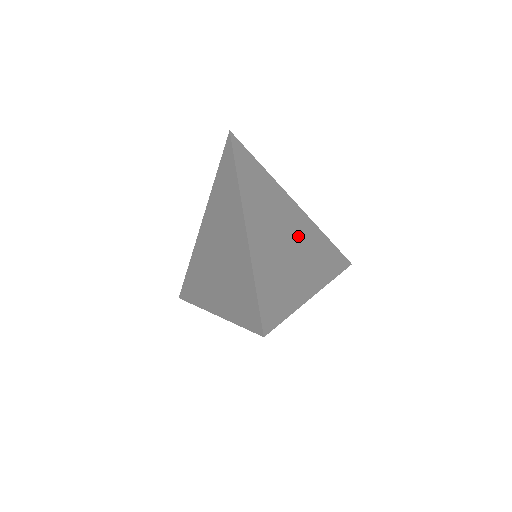
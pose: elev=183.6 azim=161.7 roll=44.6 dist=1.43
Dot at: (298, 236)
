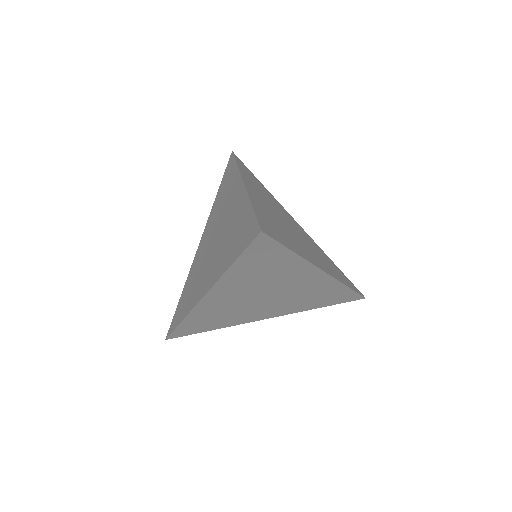
Dot at: (301, 235)
